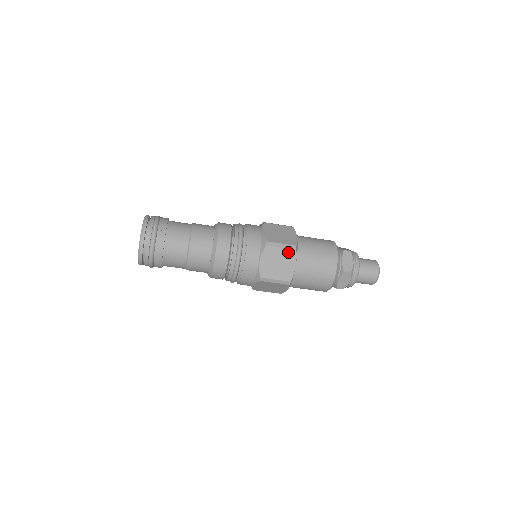
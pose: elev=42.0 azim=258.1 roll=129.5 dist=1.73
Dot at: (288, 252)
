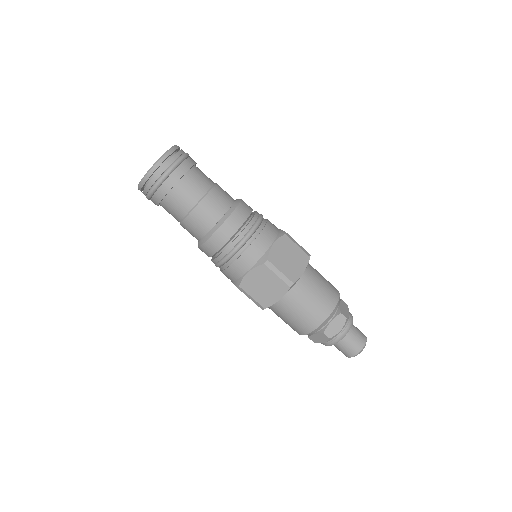
Dot at: (281, 284)
